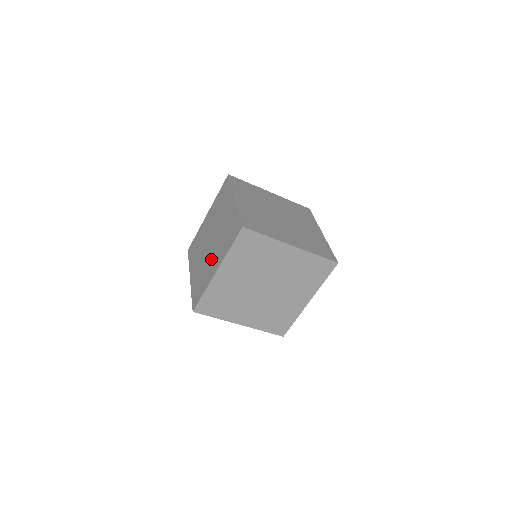
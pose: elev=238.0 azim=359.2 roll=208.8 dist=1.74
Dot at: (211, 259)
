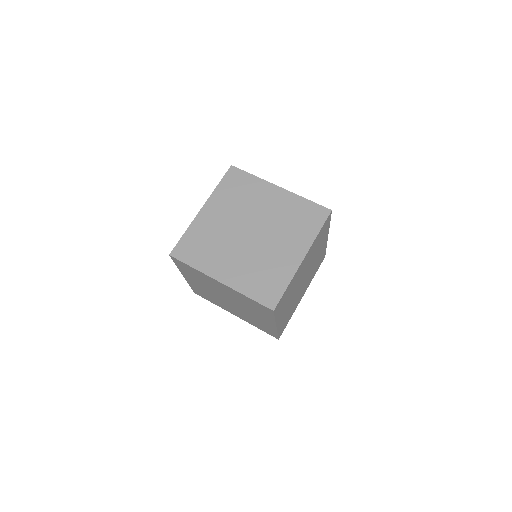
Dot at: occluded
